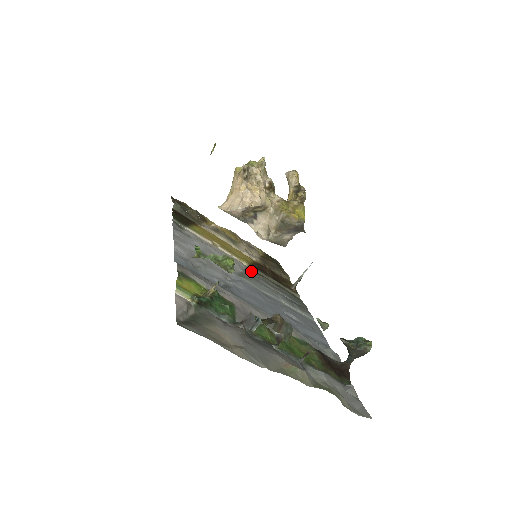
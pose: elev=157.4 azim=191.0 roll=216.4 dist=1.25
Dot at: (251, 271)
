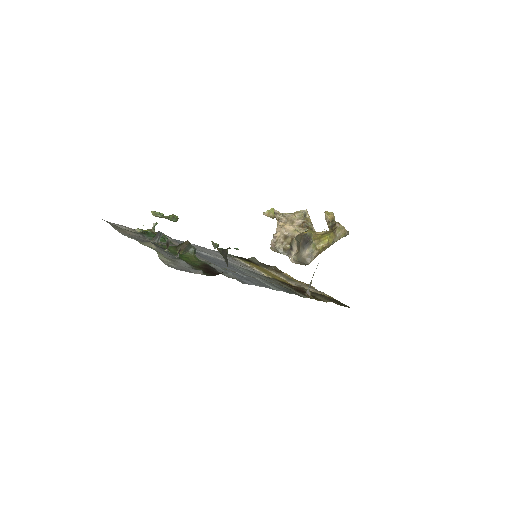
Dot at: (263, 276)
